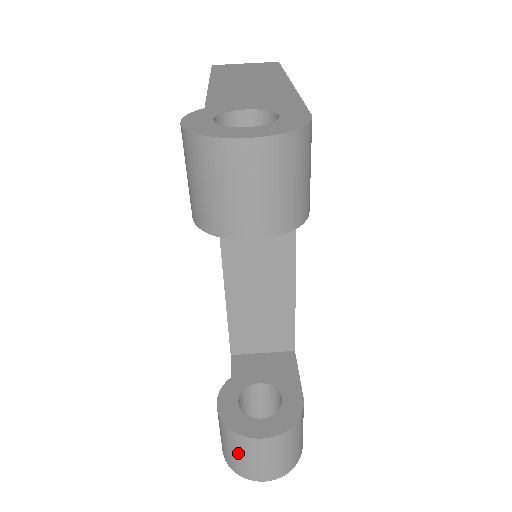
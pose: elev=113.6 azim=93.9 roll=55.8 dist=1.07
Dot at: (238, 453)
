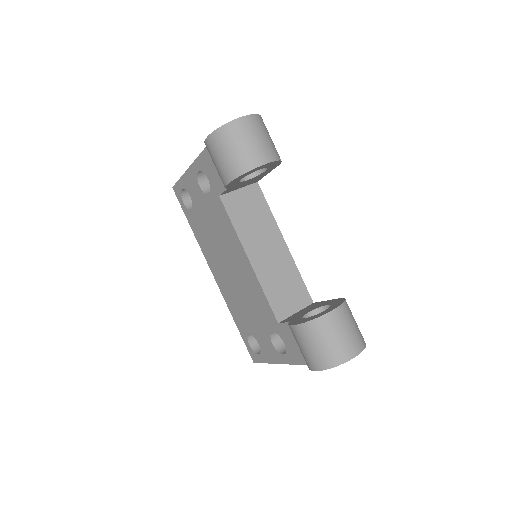
Dot at: (328, 338)
